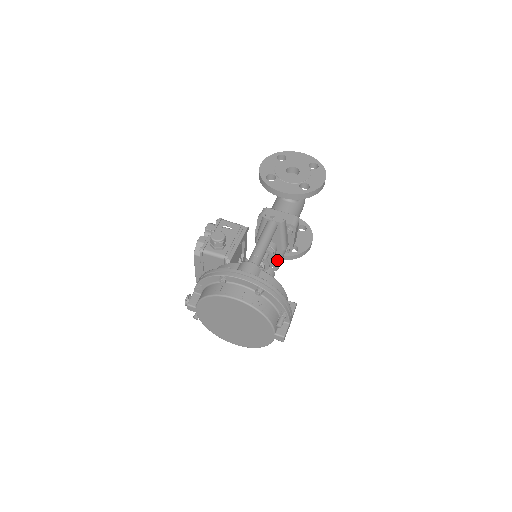
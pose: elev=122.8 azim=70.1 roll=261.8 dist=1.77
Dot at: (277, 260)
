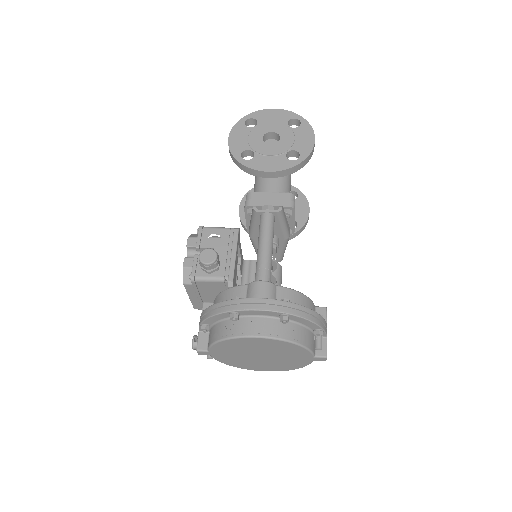
Dot at: (281, 251)
